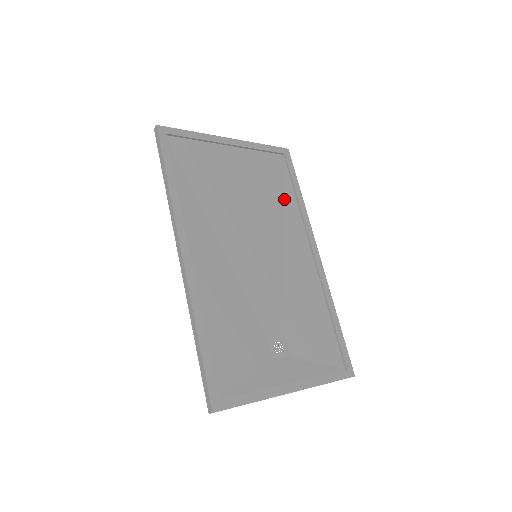
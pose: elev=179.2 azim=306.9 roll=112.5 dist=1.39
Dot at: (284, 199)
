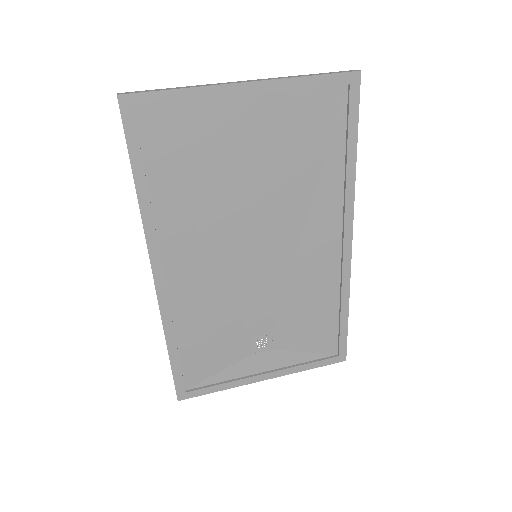
Dot at: (323, 168)
